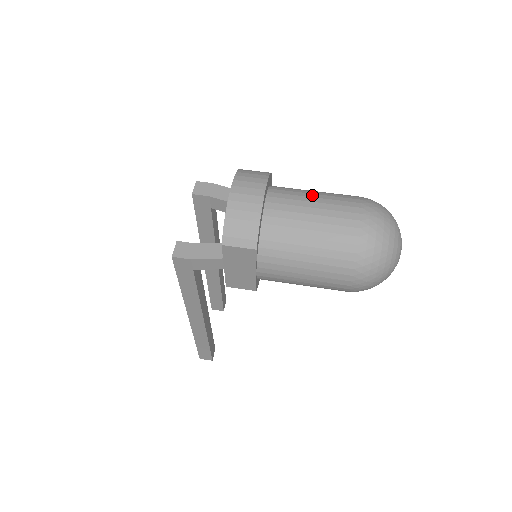
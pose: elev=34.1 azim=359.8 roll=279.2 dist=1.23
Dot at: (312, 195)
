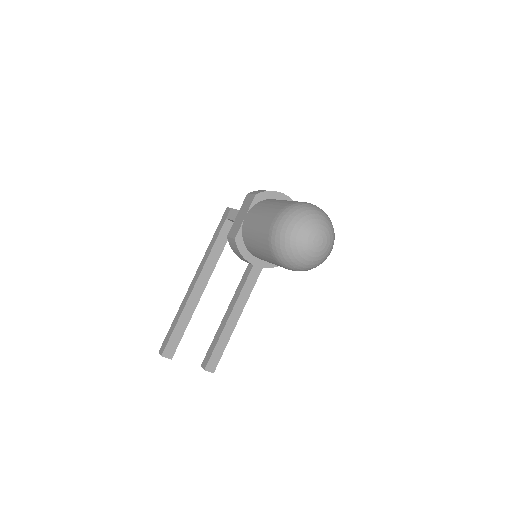
Dot at: occluded
